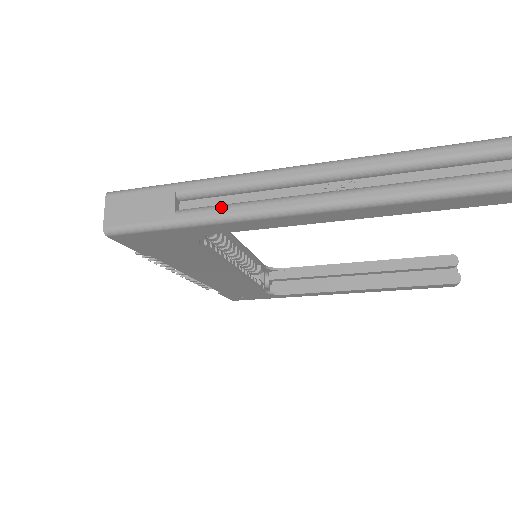
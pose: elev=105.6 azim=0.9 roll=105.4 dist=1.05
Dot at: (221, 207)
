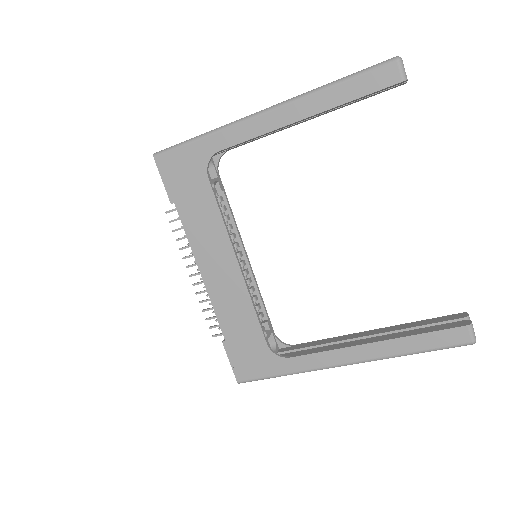
Dot at: occluded
